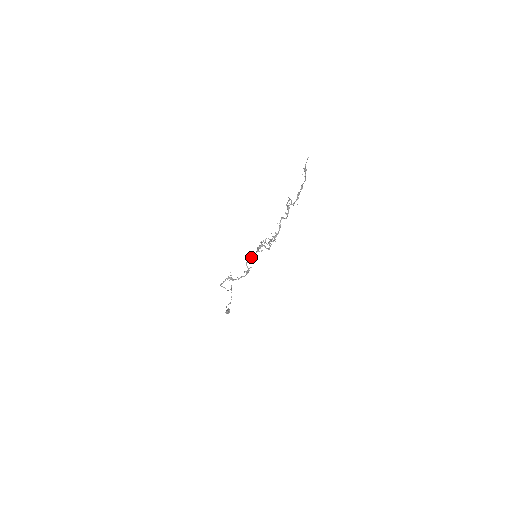
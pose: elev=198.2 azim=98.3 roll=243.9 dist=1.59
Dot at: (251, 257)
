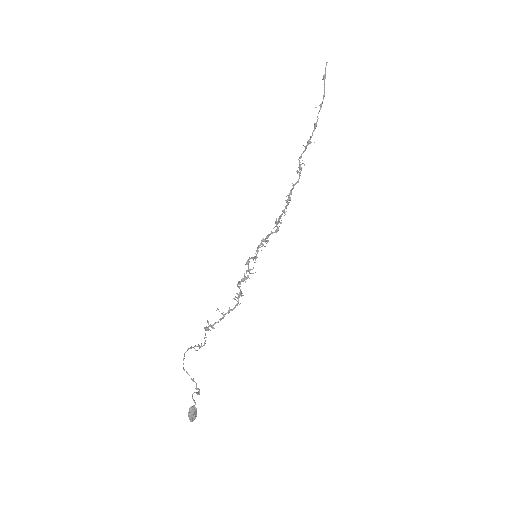
Dot at: occluded
